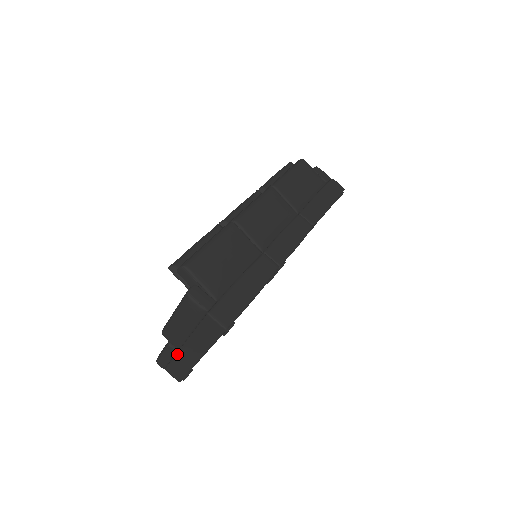
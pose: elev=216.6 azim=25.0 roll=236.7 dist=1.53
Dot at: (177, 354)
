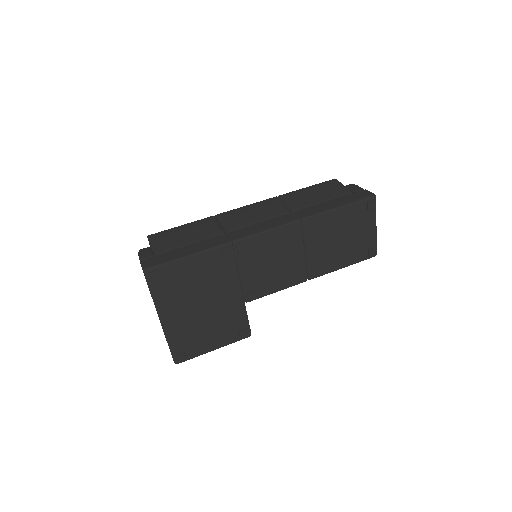
Dot at: occluded
